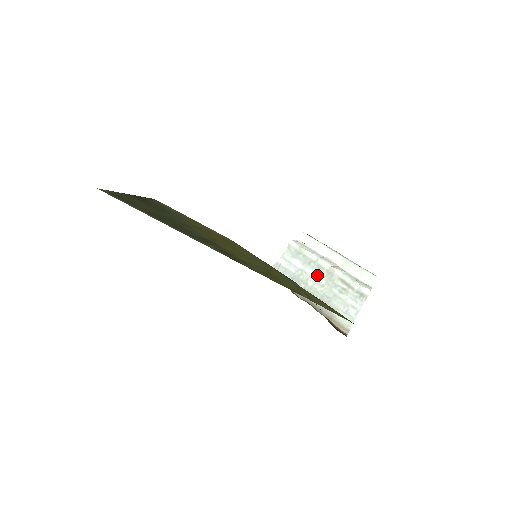
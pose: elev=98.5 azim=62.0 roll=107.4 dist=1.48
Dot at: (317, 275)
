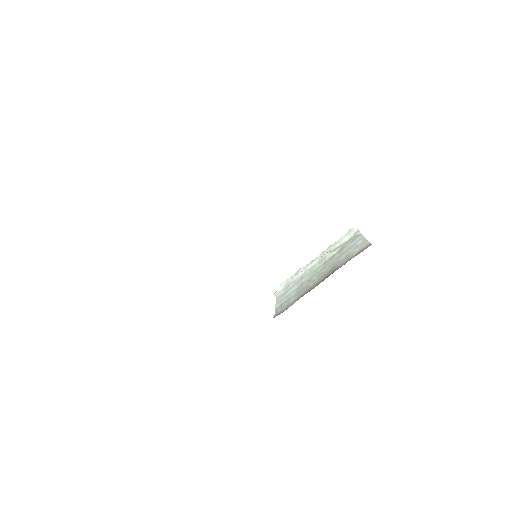
Dot at: (314, 272)
